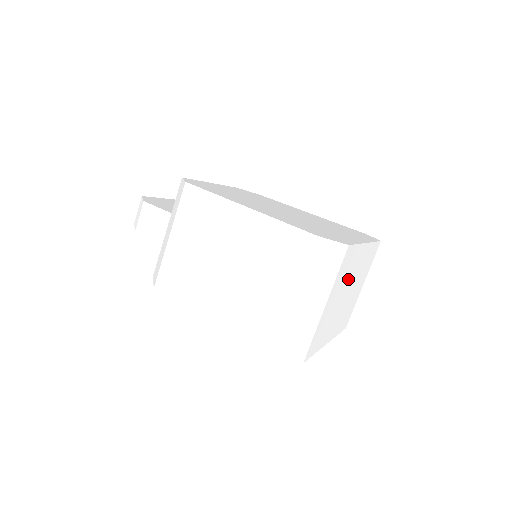
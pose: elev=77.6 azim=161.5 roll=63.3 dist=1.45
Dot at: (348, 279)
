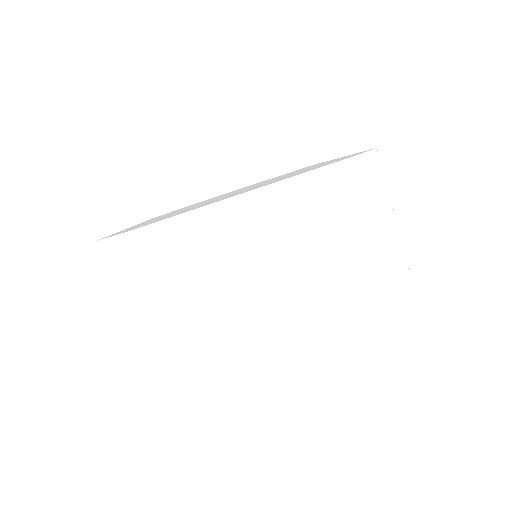
Dot at: (221, 263)
